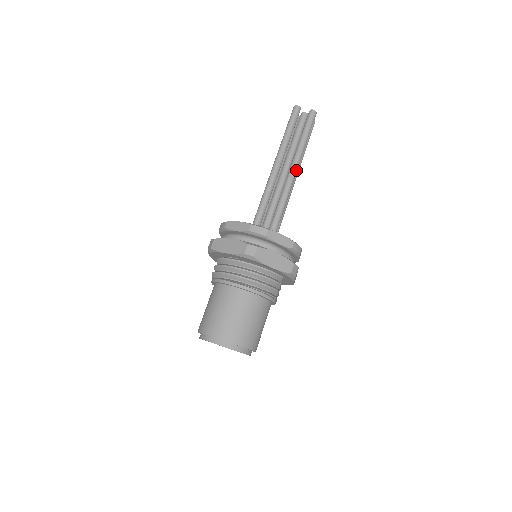
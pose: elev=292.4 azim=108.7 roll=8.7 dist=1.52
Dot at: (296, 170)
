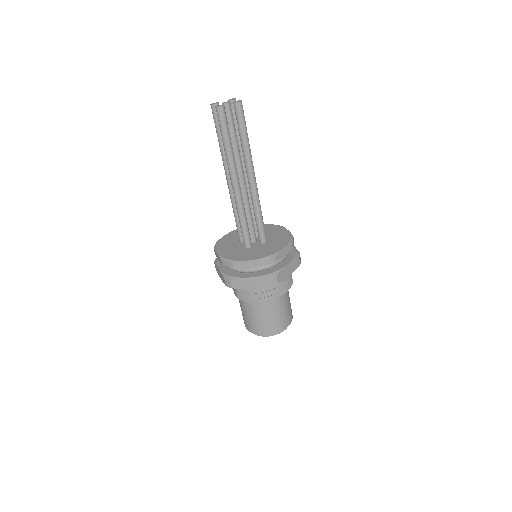
Dot at: (254, 174)
